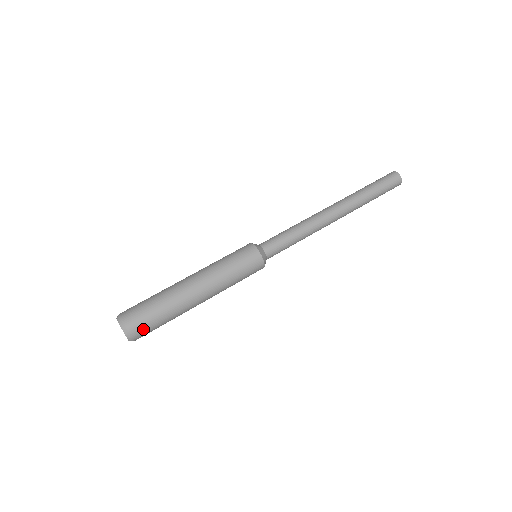
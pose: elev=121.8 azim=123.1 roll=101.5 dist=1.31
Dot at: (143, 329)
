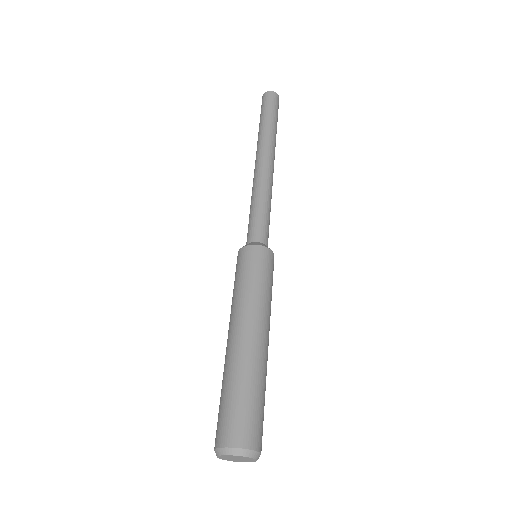
Dot at: (245, 427)
